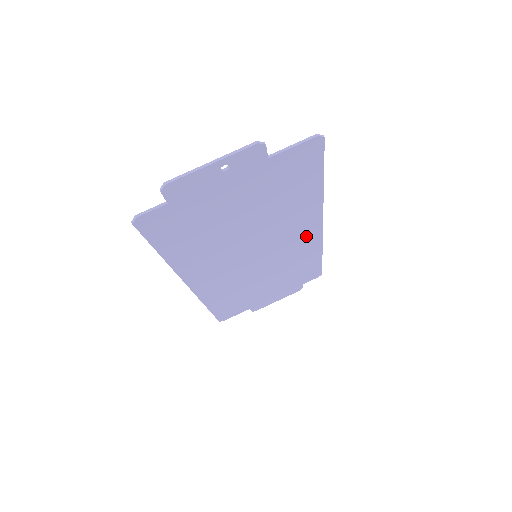
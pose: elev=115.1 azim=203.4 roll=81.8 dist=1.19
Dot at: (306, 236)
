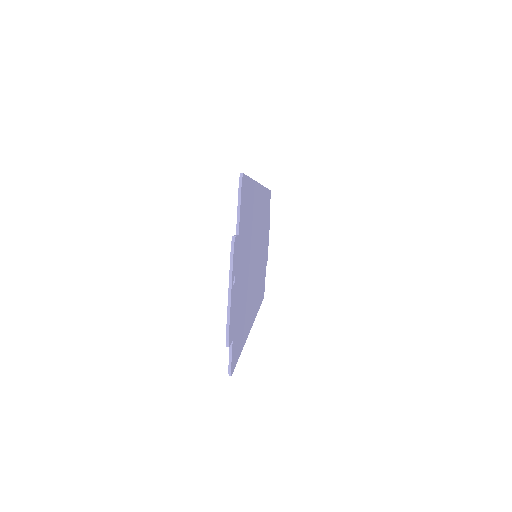
Dot at: (260, 203)
